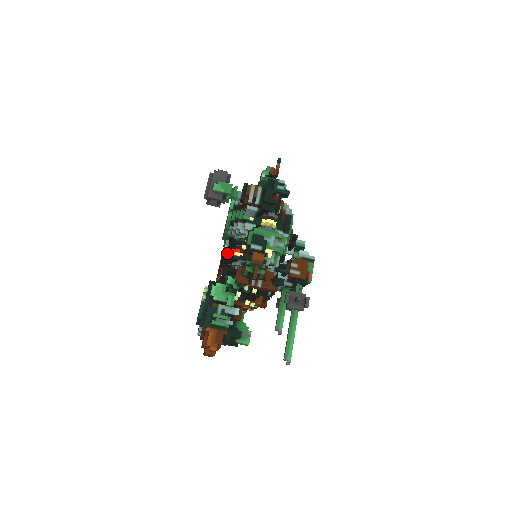
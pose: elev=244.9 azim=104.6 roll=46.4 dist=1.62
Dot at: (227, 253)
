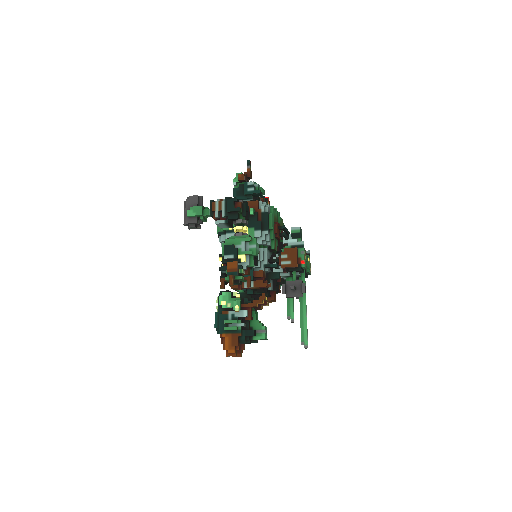
Dot at: occluded
